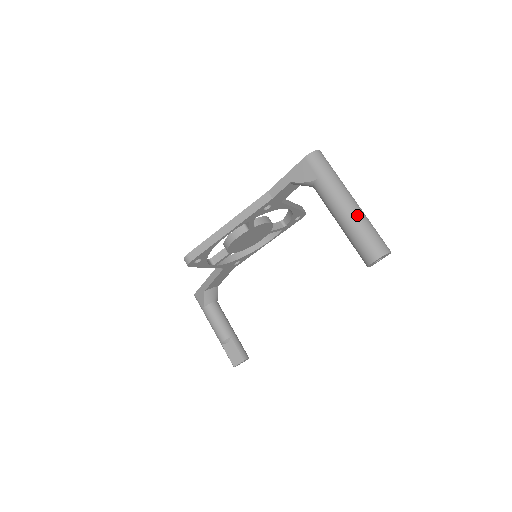
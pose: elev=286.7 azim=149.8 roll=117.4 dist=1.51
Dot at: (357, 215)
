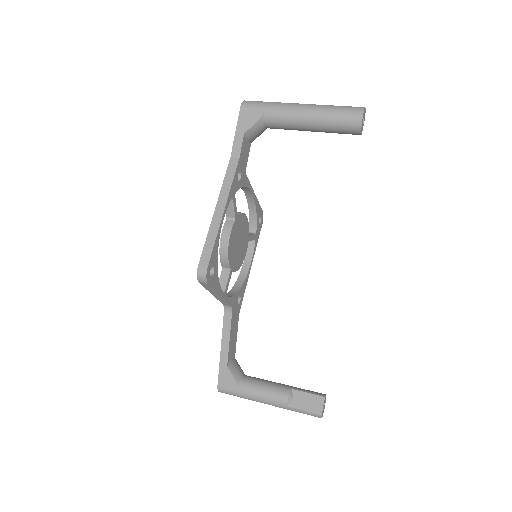
Dot at: (318, 105)
